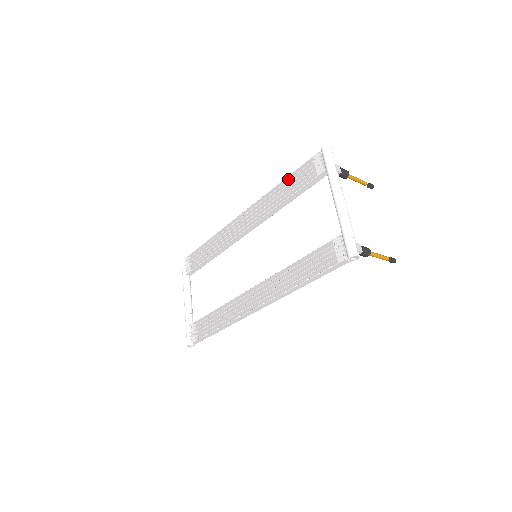
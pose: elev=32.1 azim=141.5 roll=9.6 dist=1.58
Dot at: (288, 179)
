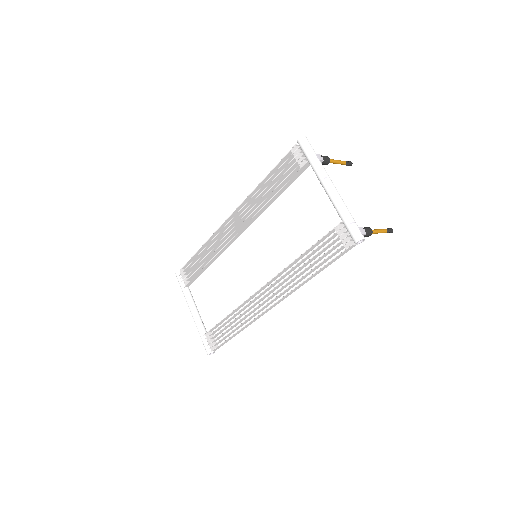
Dot at: (269, 176)
